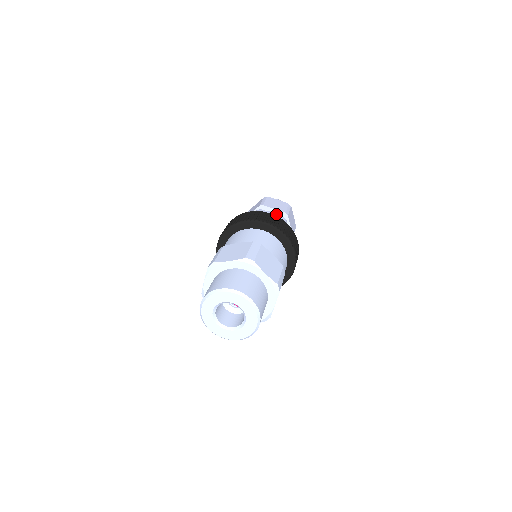
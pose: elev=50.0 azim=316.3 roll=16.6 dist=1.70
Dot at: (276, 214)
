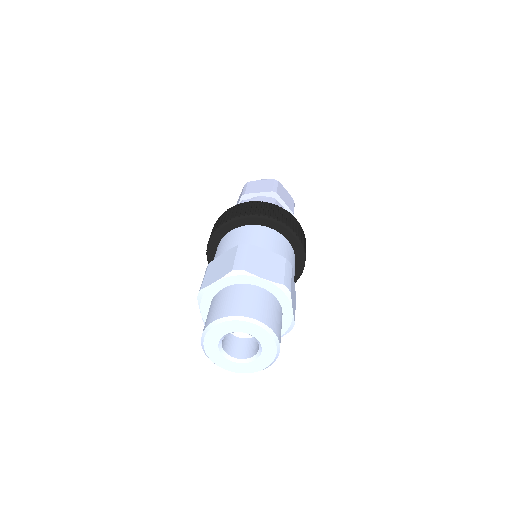
Dot at: (262, 198)
